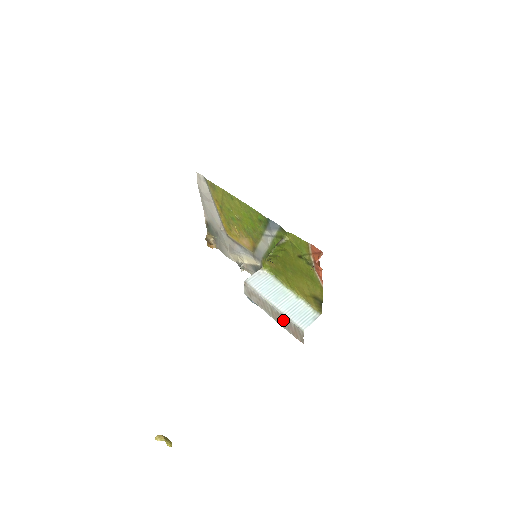
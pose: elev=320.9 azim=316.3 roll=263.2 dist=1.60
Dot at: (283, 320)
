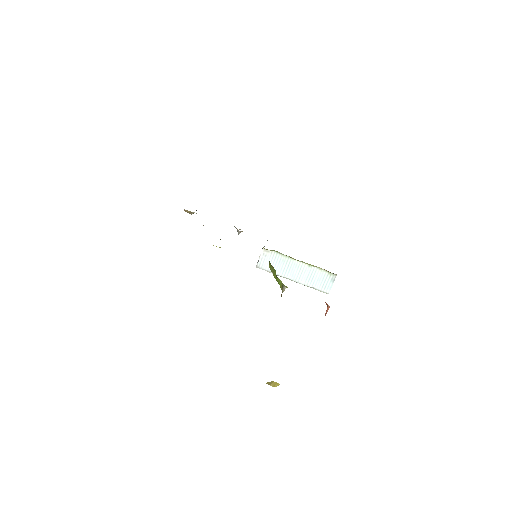
Dot at: occluded
